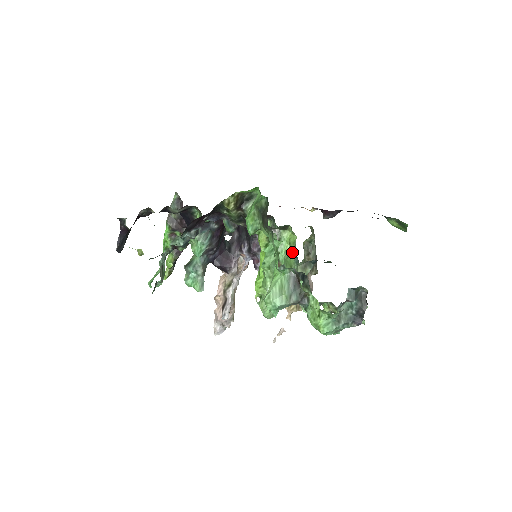
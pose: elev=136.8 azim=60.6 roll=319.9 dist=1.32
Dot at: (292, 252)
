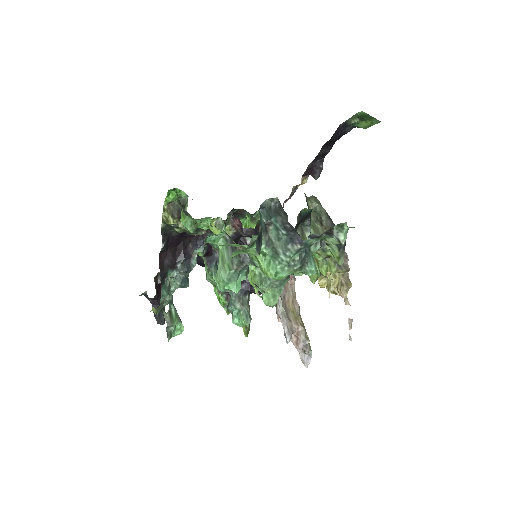
Dot at: occluded
